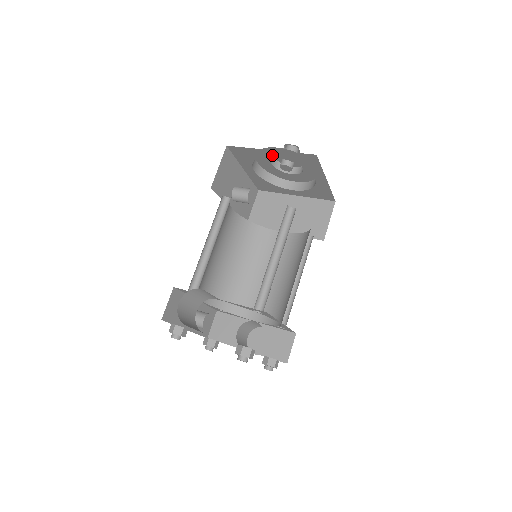
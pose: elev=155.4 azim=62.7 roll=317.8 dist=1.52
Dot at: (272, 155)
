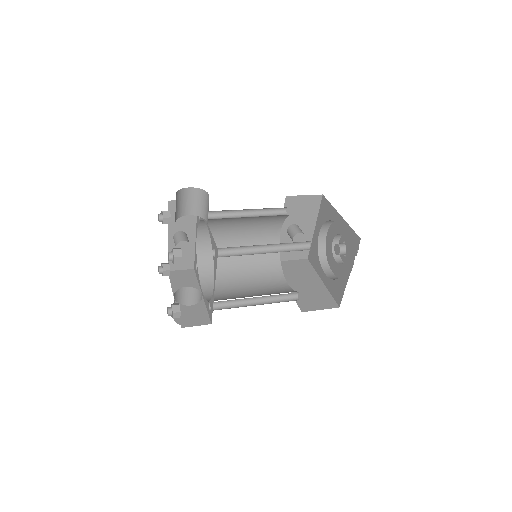
Dot at: (338, 222)
